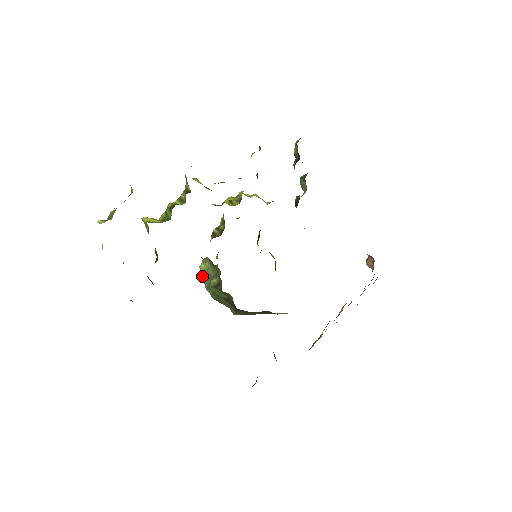
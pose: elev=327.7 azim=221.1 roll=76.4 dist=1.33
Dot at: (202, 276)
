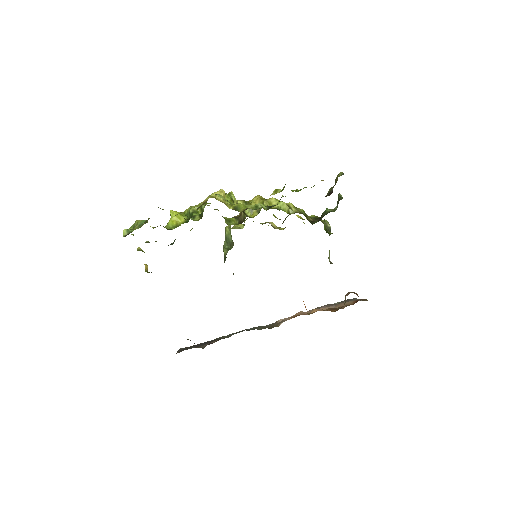
Dot at: (225, 235)
